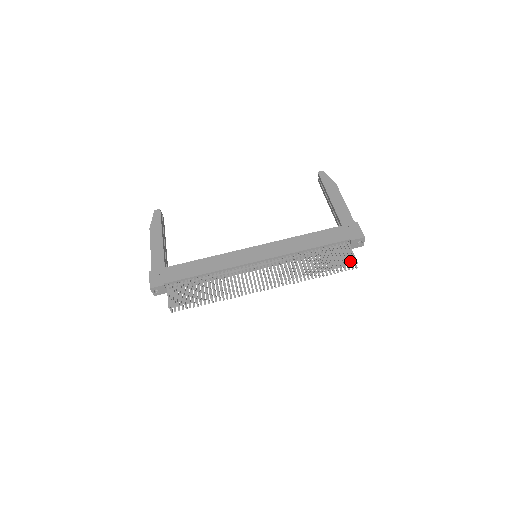
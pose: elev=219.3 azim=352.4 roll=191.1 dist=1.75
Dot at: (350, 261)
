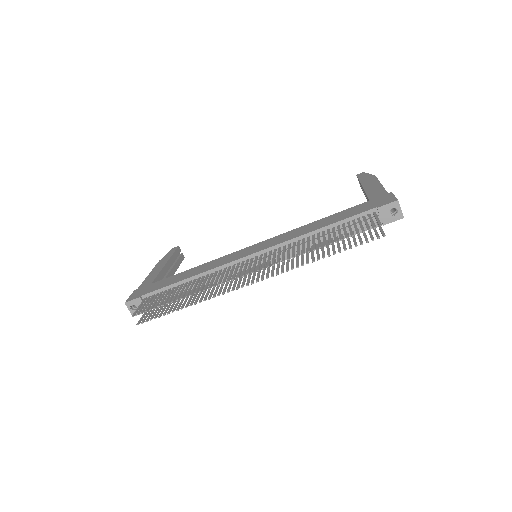
Dot at: (376, 232)
